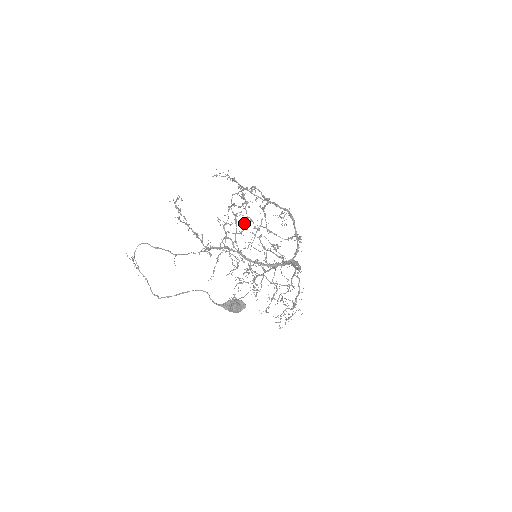
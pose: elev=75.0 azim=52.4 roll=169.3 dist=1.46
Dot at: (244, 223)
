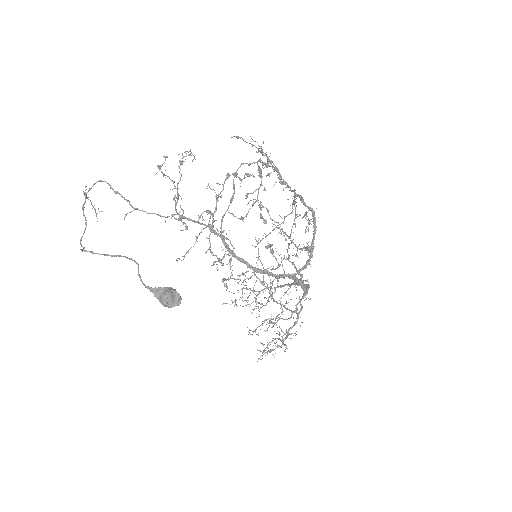
Dot at: occluded
